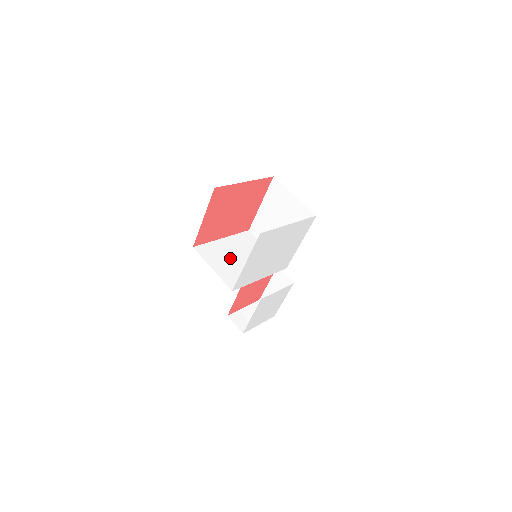
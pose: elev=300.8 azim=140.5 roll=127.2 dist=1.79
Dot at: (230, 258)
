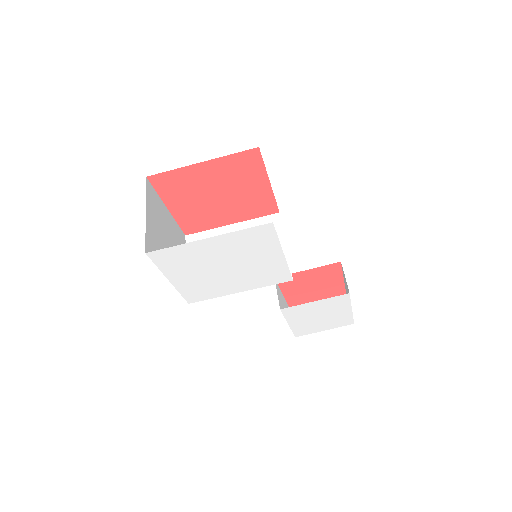
Dot at: occluded
